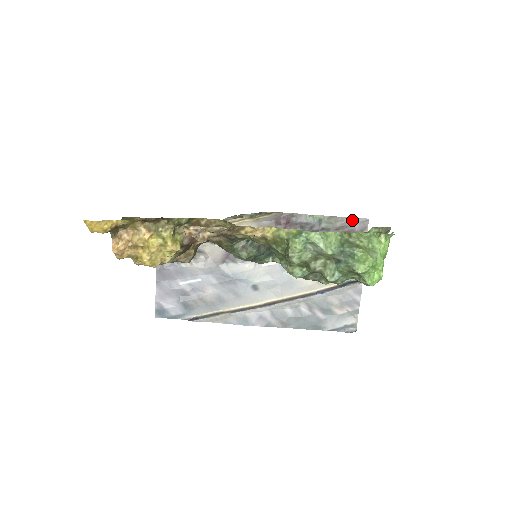
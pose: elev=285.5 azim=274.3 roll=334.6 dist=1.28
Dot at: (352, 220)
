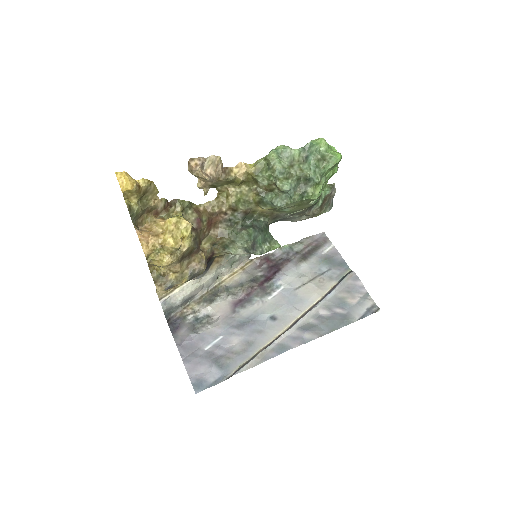
Dot at: (313, 237)
